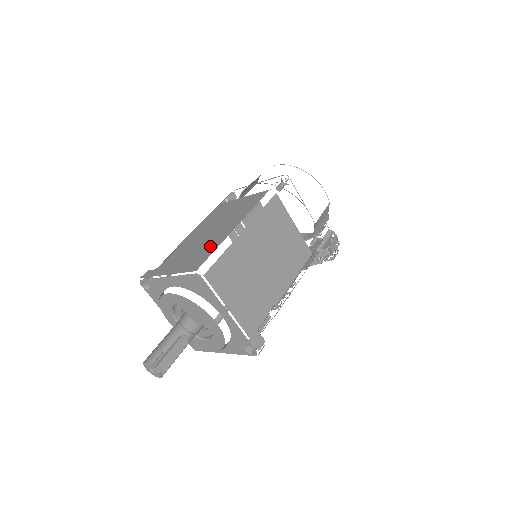
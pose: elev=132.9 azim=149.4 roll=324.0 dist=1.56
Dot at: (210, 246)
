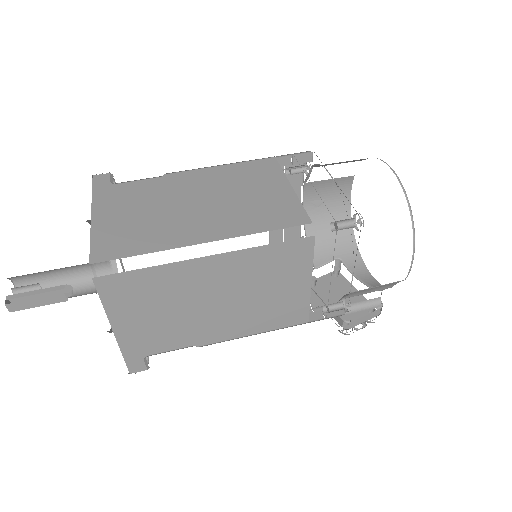
Dot at: (154, 236)
